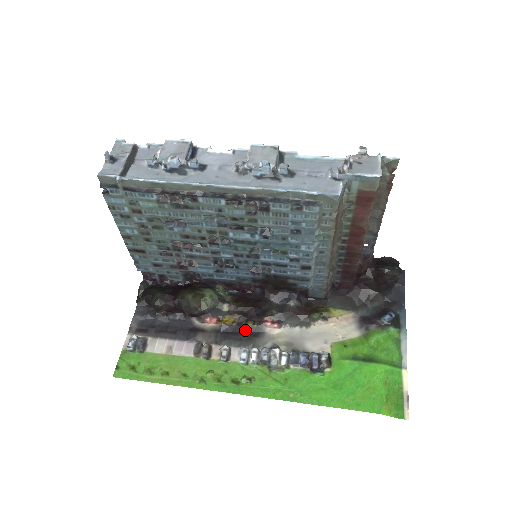
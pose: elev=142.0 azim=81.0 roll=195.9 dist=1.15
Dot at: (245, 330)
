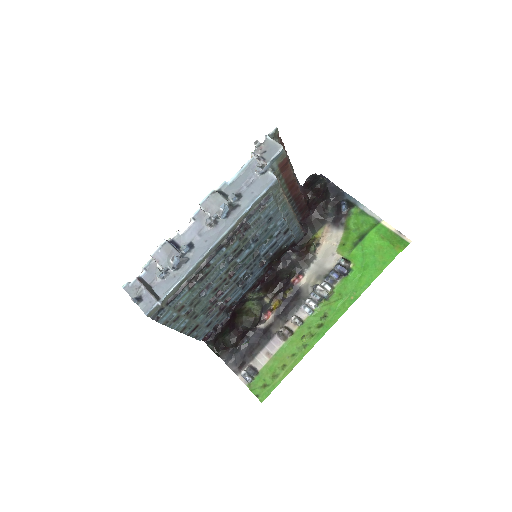
Dot at: (290, 298)
